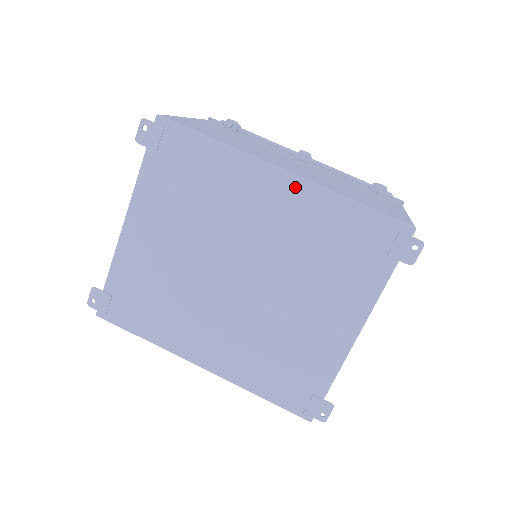
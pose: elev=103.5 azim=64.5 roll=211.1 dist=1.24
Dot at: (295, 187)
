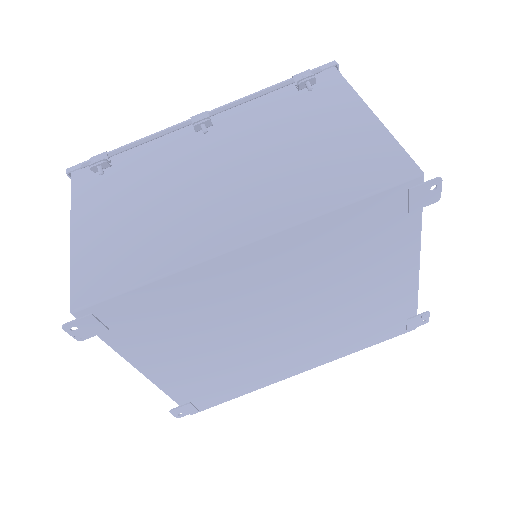
Dot at: (272, 244)
